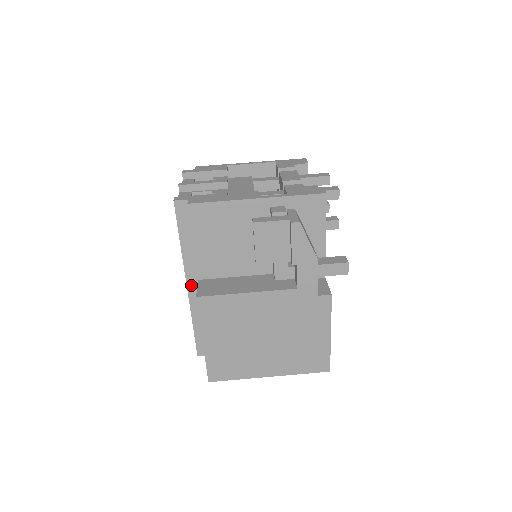
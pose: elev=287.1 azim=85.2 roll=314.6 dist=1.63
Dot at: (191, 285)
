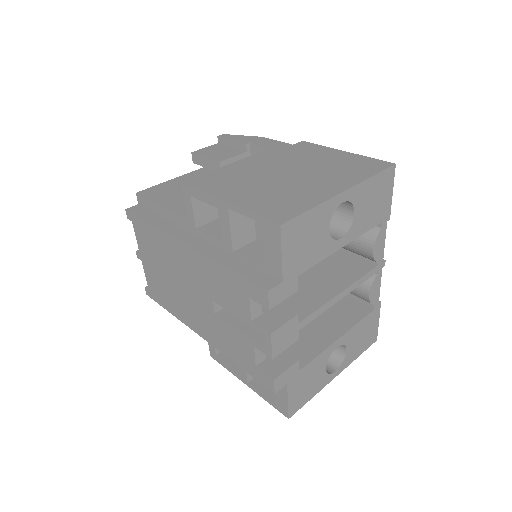
Dot at: (189, 241)
